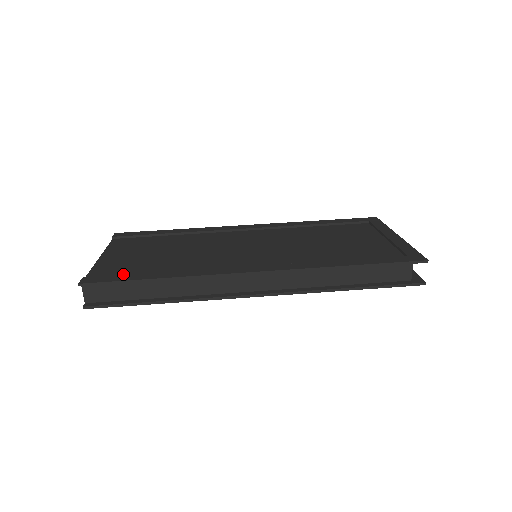
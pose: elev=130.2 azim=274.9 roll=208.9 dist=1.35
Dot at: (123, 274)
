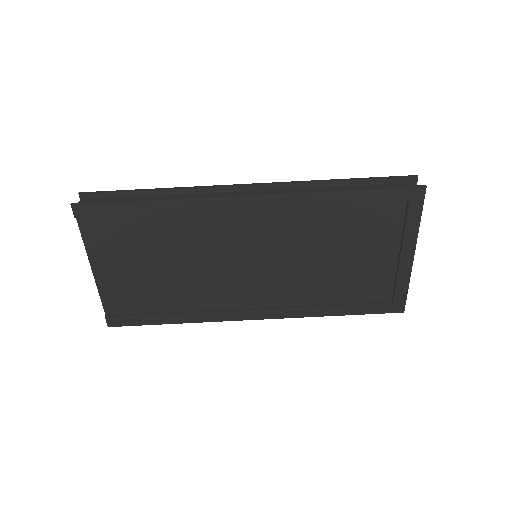
Dot at: (137, 309)
